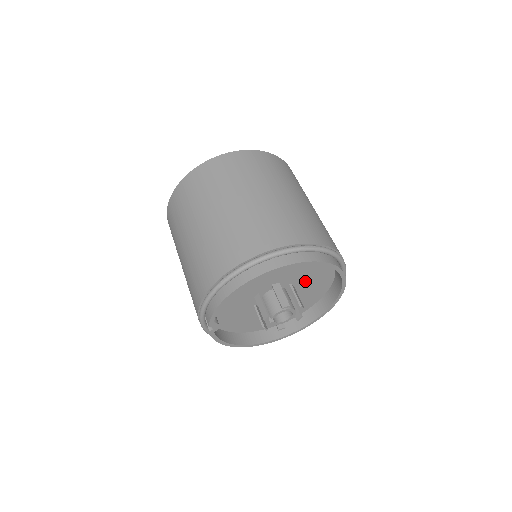
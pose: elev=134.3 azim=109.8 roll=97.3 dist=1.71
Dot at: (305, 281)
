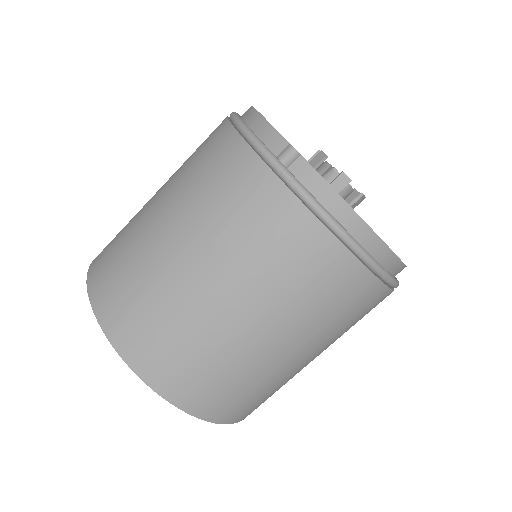
Dot at: occluded
